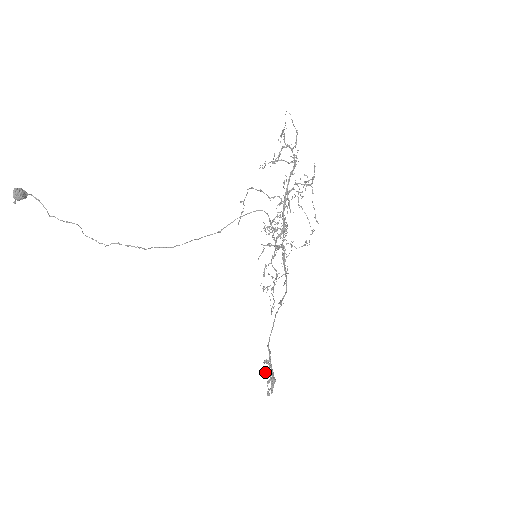
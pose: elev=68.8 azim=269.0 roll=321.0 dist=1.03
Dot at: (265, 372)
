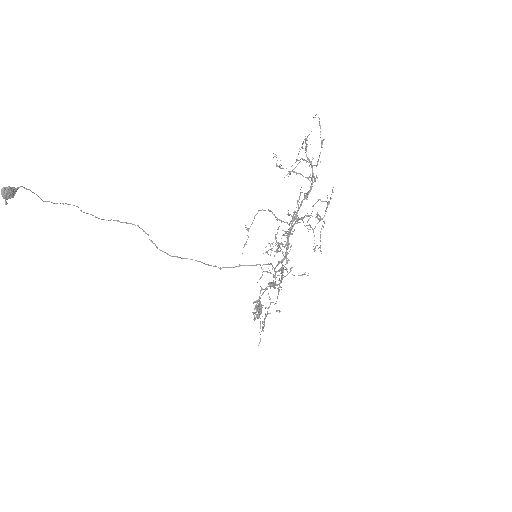
Dot at: (253, 312)
